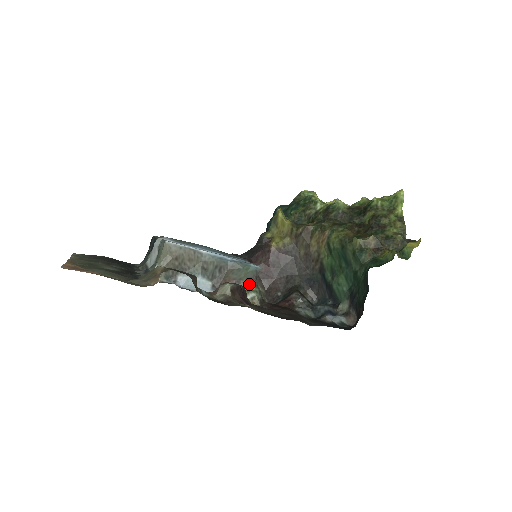
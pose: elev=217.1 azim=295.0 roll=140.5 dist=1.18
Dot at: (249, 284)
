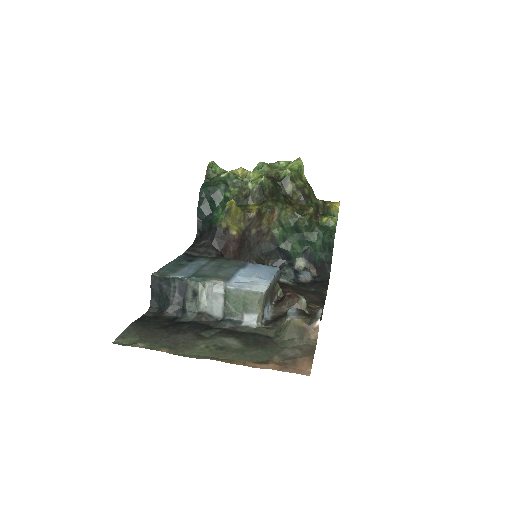
Dot at: (277, 285)
